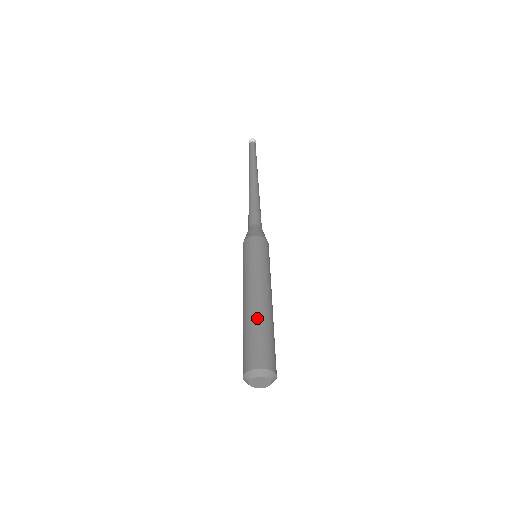
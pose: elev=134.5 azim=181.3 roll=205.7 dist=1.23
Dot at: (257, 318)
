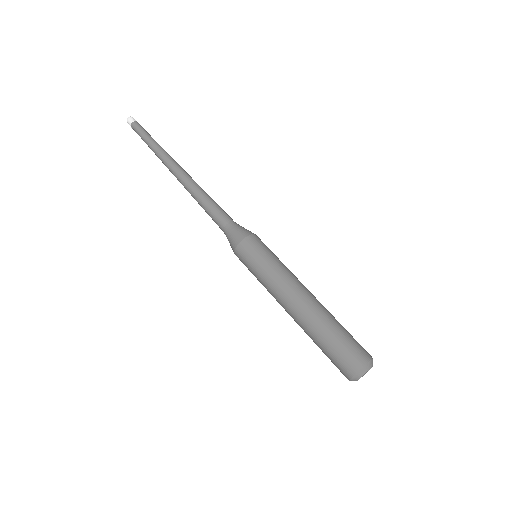
Dot at: (326, 318)
